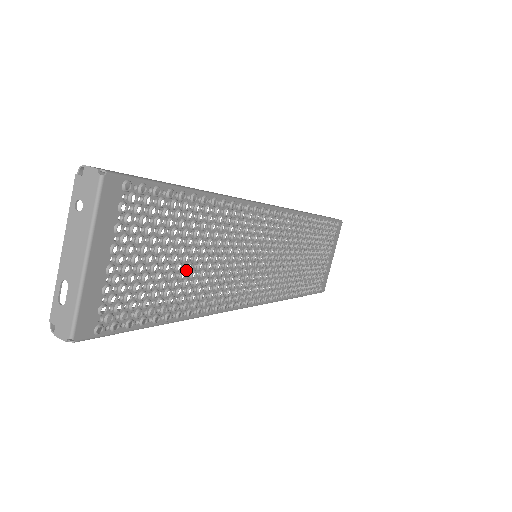
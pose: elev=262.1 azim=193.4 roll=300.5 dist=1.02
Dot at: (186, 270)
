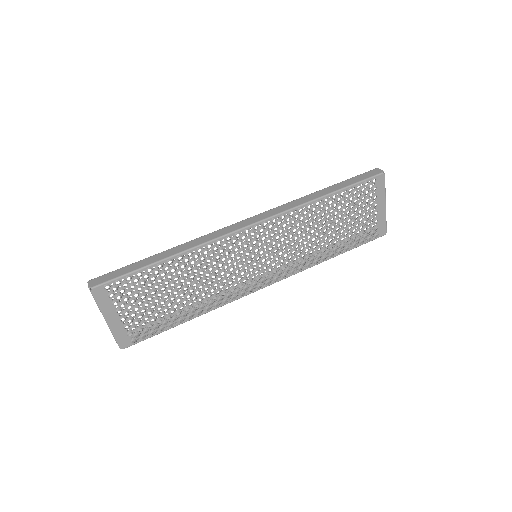
Dot at: (180, 297)
